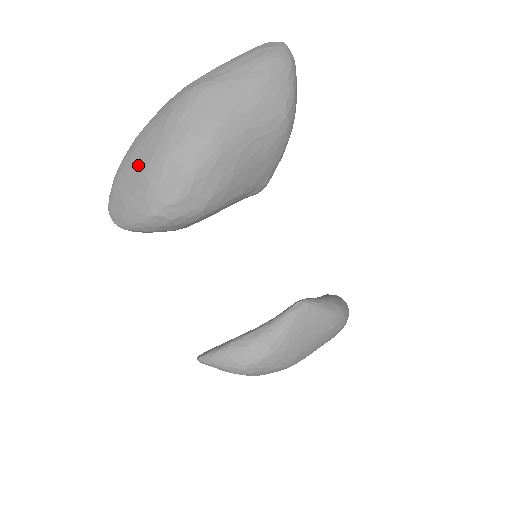
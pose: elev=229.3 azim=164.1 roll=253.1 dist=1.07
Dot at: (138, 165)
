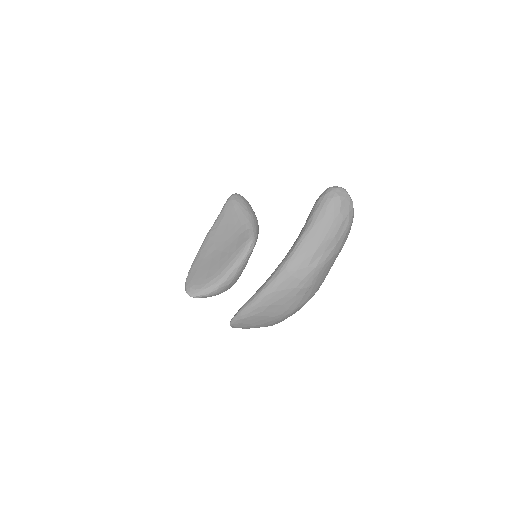
Dot at: (273, 314)
